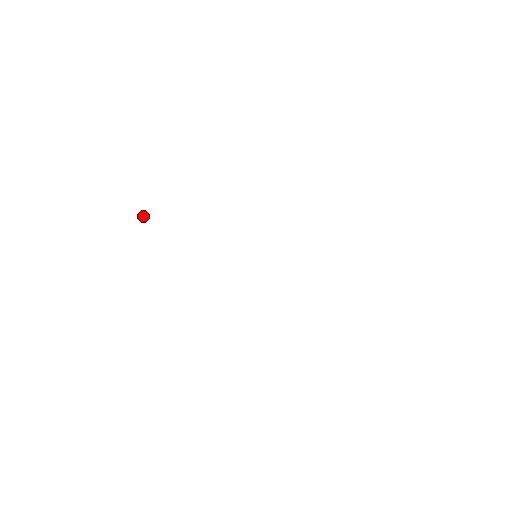
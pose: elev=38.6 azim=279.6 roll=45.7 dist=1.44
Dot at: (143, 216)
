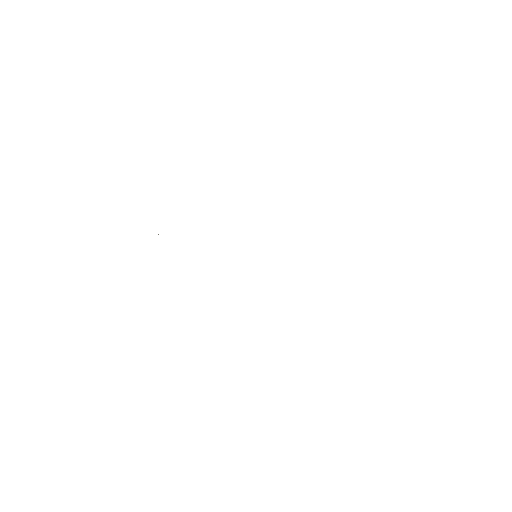
Dot at: occluded
